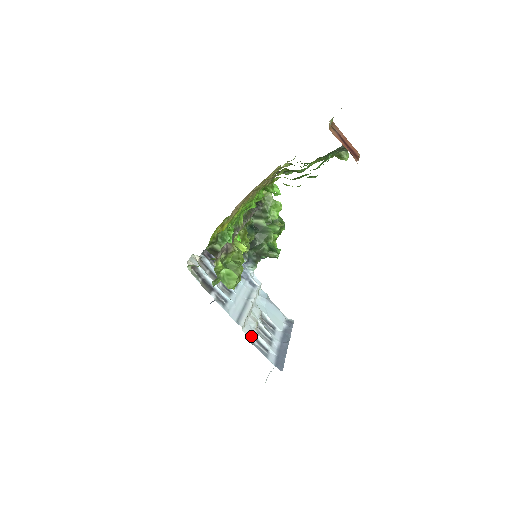
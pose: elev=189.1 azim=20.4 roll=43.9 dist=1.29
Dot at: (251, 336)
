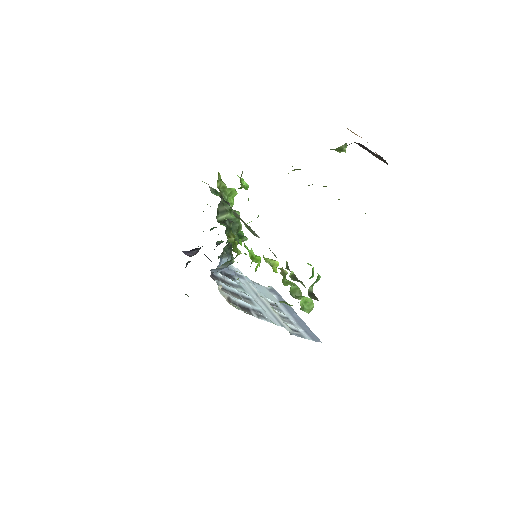
Dot at: (290, 329)
